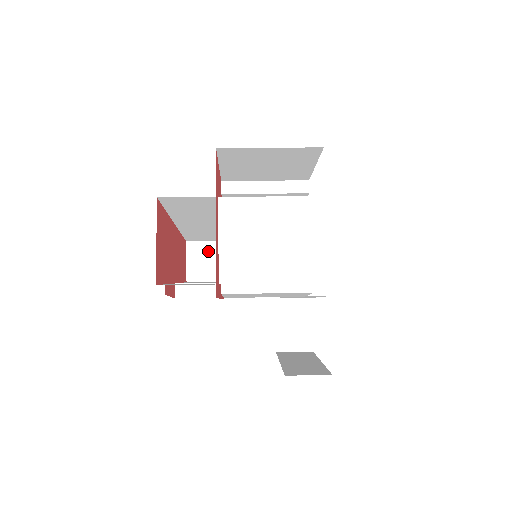
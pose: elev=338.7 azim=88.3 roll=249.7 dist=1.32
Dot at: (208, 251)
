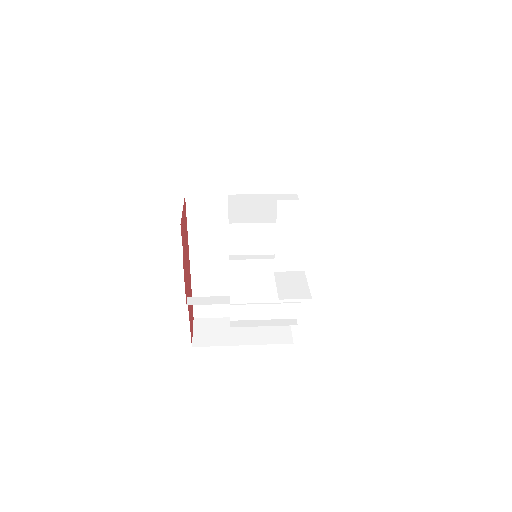
Dot at: (213, 325)
